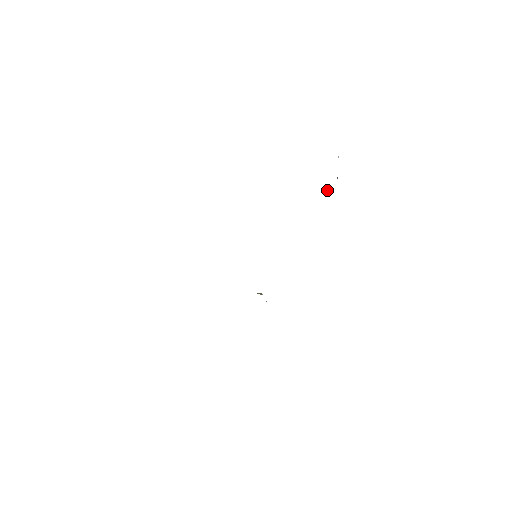
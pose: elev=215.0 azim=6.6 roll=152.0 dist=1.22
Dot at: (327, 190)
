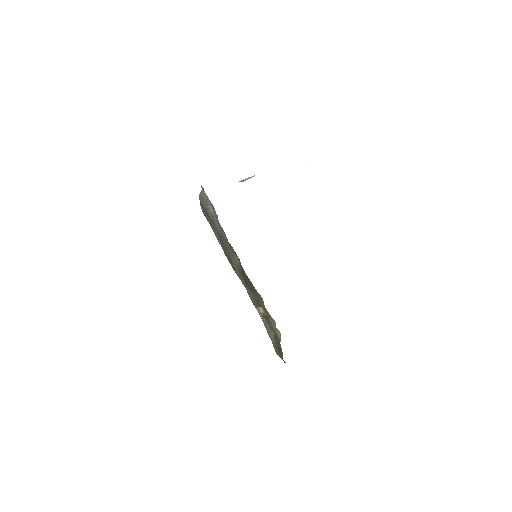
Dot at: (308, 162)
